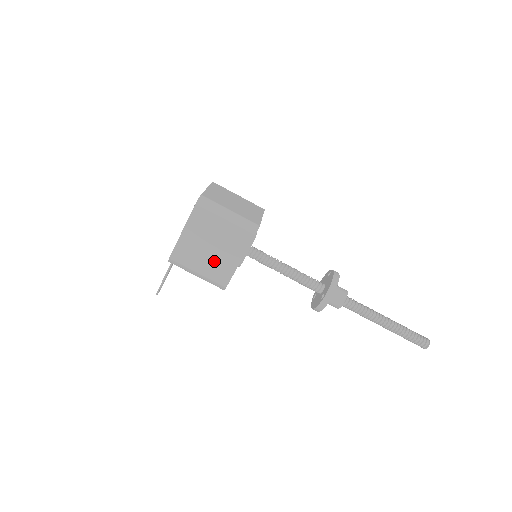
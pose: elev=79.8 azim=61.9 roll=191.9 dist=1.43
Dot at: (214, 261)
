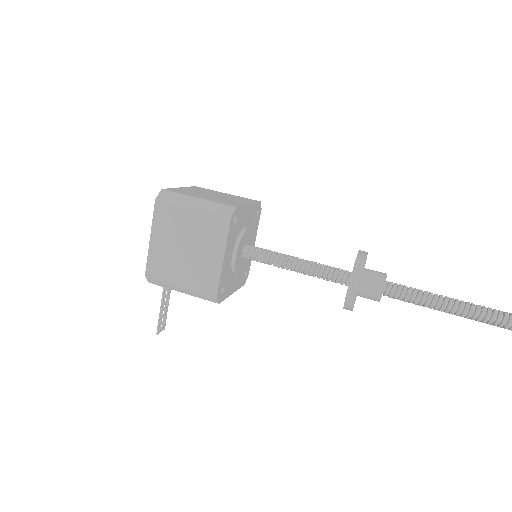
Dot at: (194, 266)
